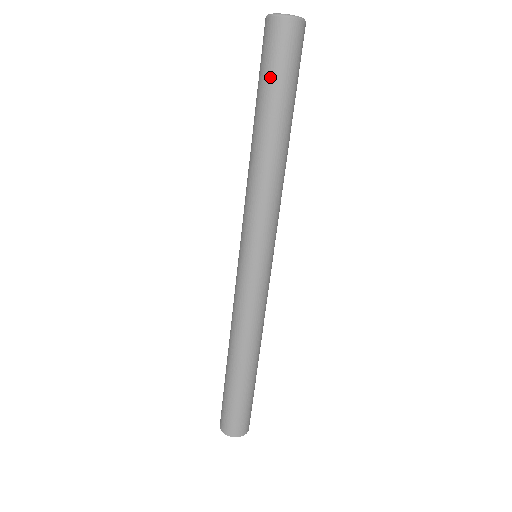
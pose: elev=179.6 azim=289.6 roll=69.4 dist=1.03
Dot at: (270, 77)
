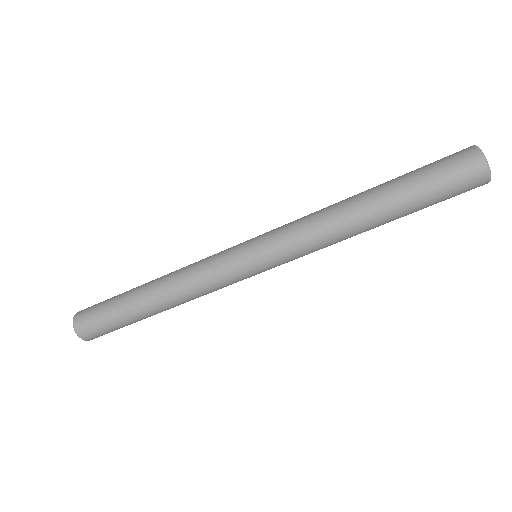
Dot at: (430, 189)
